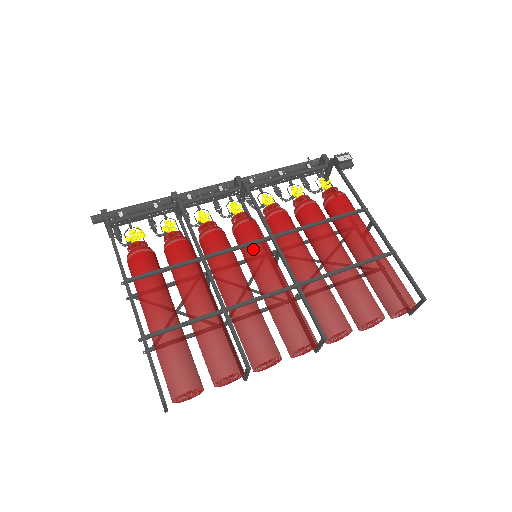
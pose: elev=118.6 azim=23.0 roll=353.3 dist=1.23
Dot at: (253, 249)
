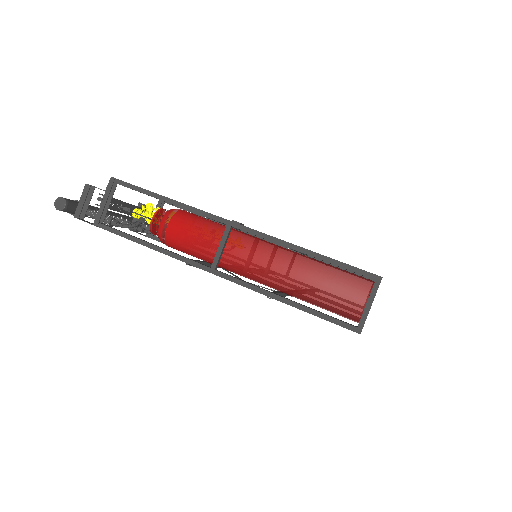
Dot at: occluded
